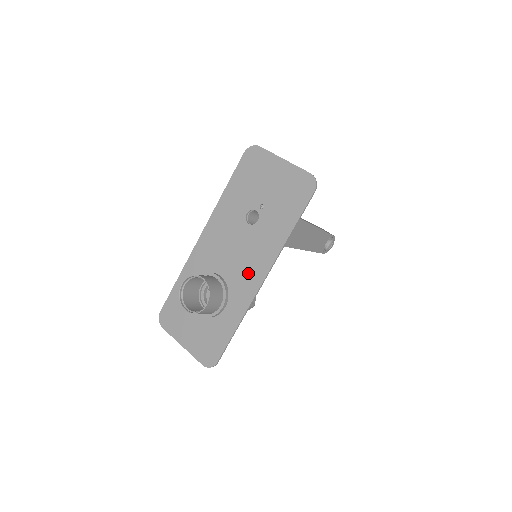
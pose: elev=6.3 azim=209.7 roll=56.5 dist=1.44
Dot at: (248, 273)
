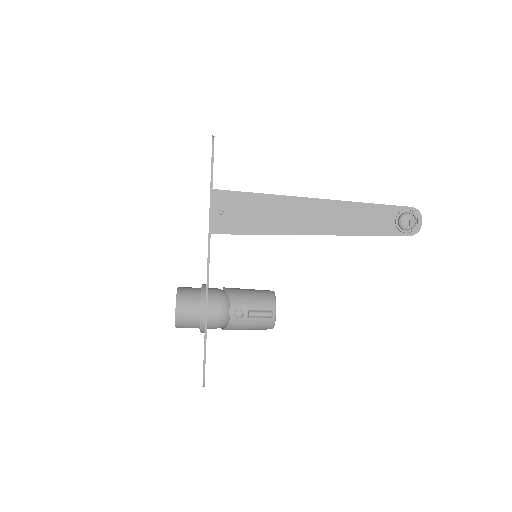
Dot at: occluded
